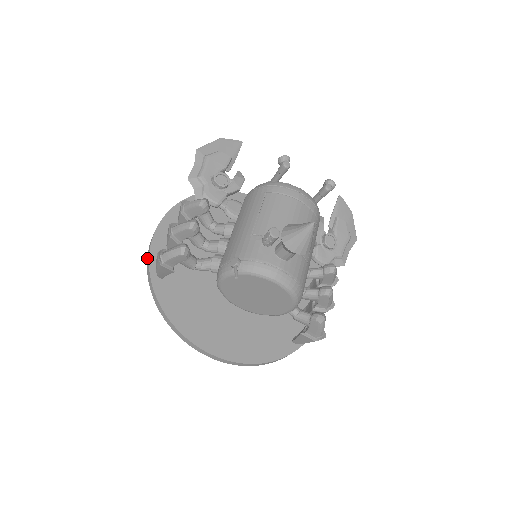
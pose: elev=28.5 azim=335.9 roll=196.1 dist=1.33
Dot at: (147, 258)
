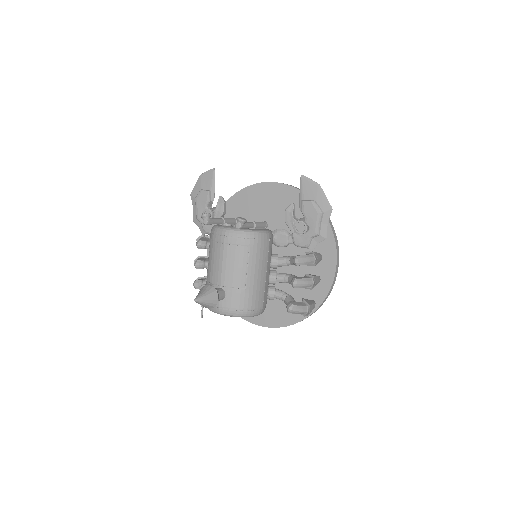
Dot at: occluded
